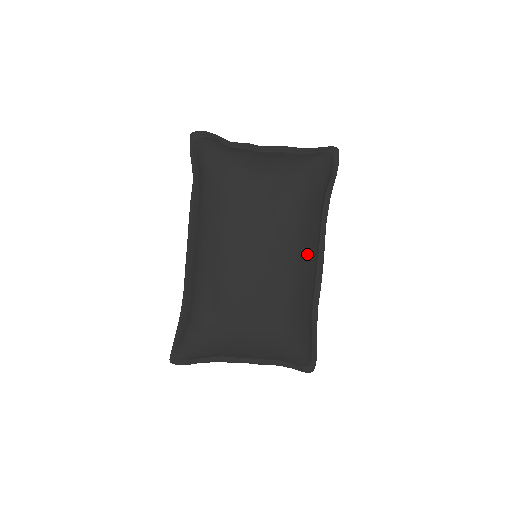
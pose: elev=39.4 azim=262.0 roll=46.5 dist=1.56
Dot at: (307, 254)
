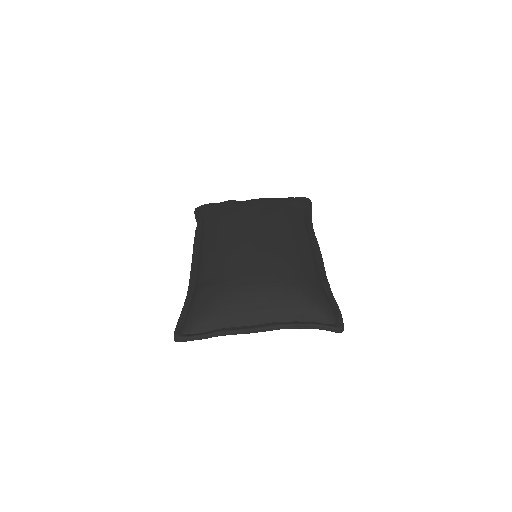
Dot at: (298, 234)
